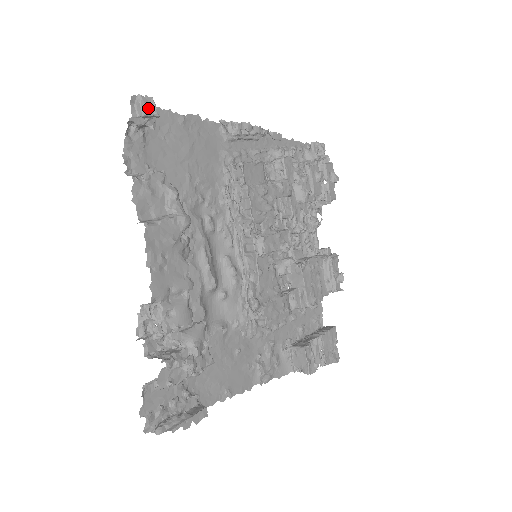
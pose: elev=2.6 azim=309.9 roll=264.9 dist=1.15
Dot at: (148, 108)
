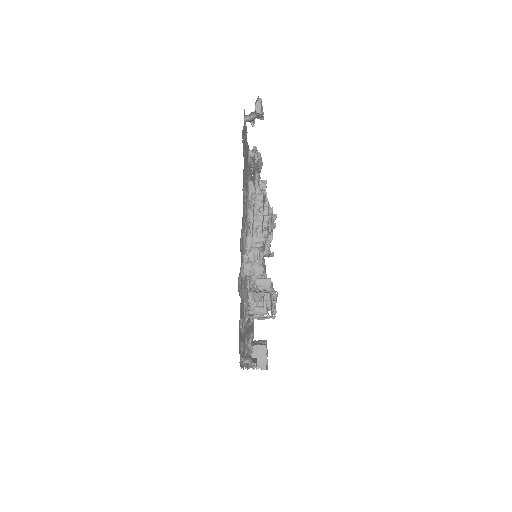
Dot at: (262, 110)
